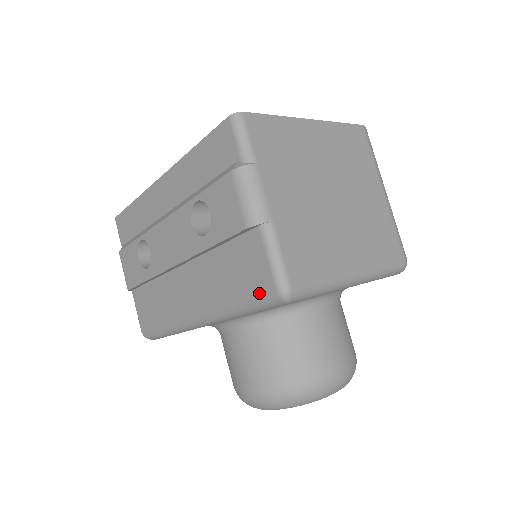
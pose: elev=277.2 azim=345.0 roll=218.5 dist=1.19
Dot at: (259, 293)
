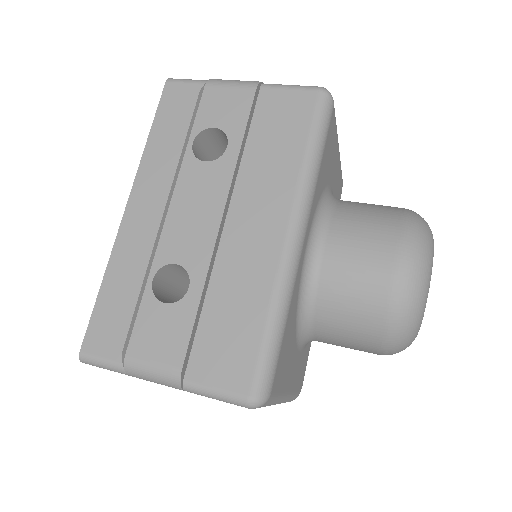
Dot at: (312, 112)
